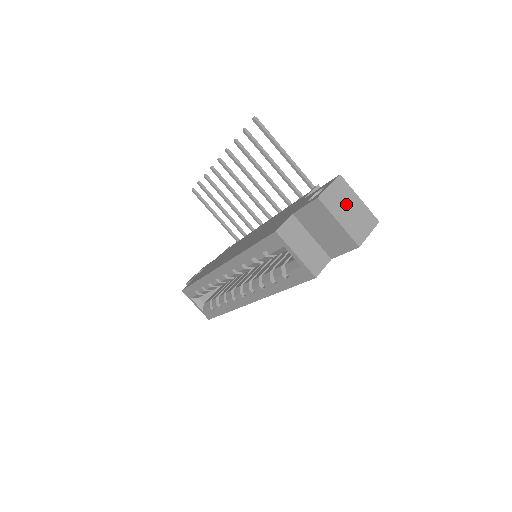
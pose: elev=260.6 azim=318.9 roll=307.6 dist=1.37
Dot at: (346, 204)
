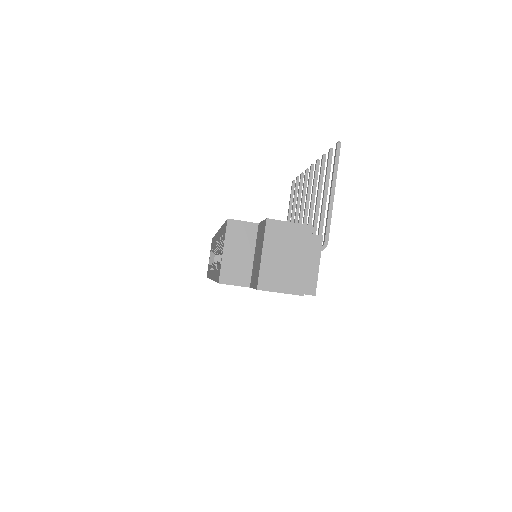
Dot at: (288, 250)
